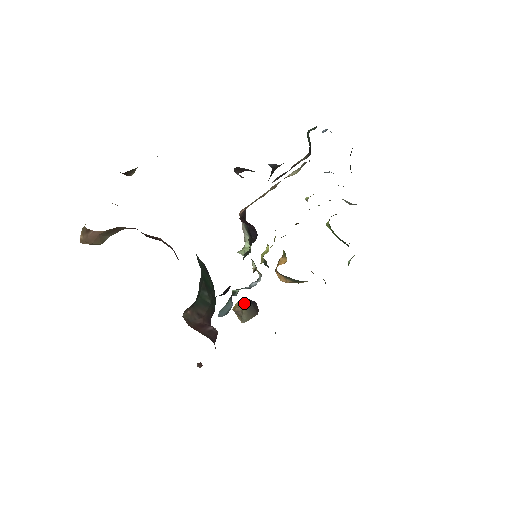
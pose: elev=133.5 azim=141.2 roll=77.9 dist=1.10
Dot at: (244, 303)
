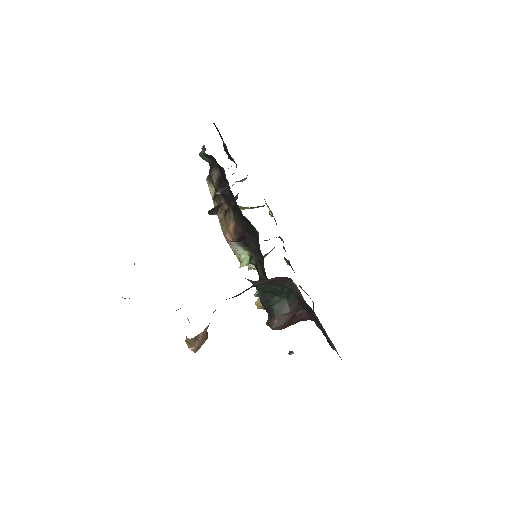
Dot at: occluded
